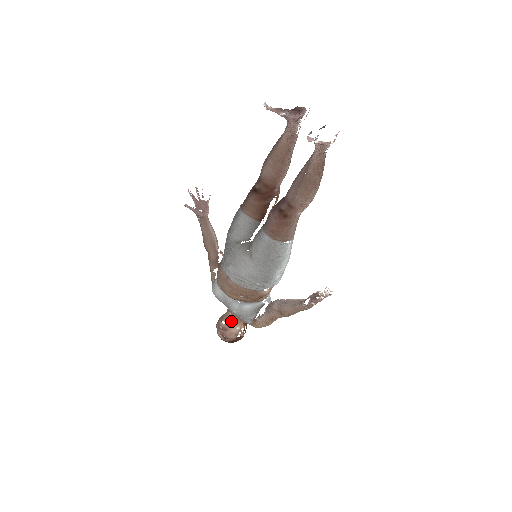
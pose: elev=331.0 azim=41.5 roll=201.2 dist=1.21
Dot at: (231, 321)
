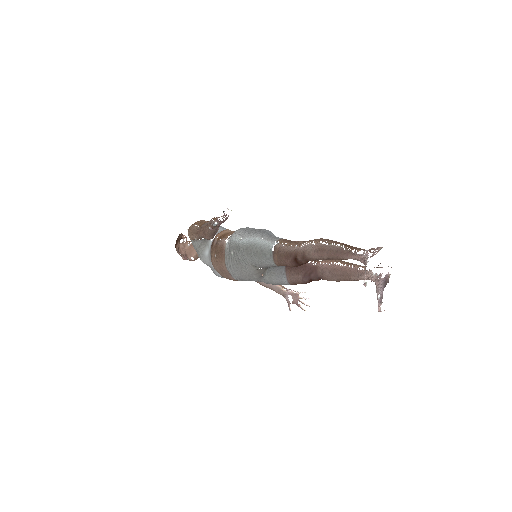
Dot at: occluded
